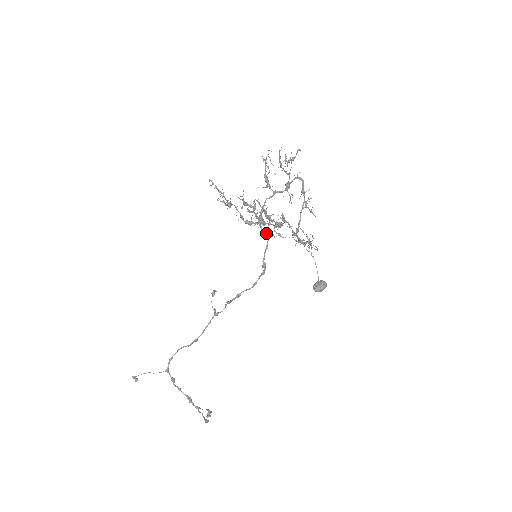
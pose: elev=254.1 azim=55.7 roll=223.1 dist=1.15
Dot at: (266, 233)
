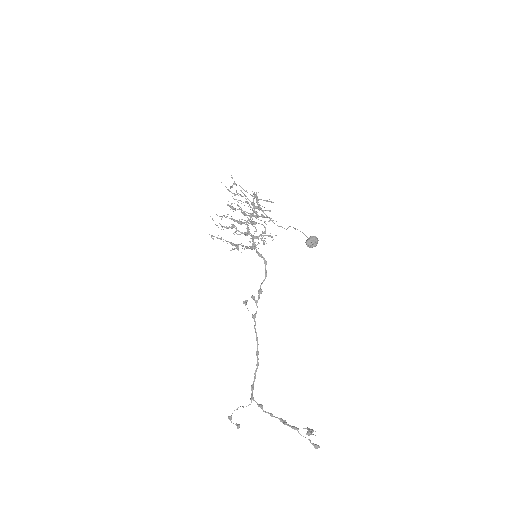
Dot at: (247, 234)
